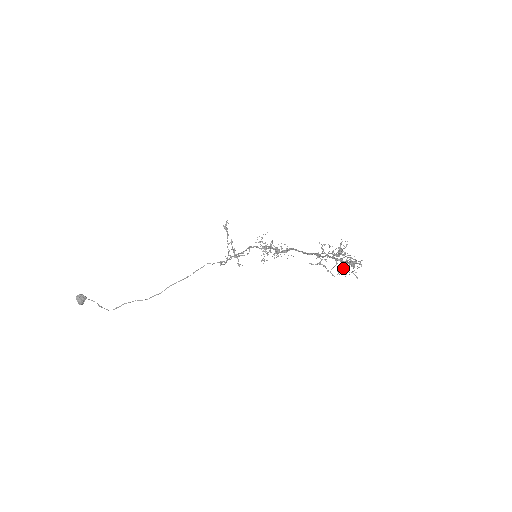
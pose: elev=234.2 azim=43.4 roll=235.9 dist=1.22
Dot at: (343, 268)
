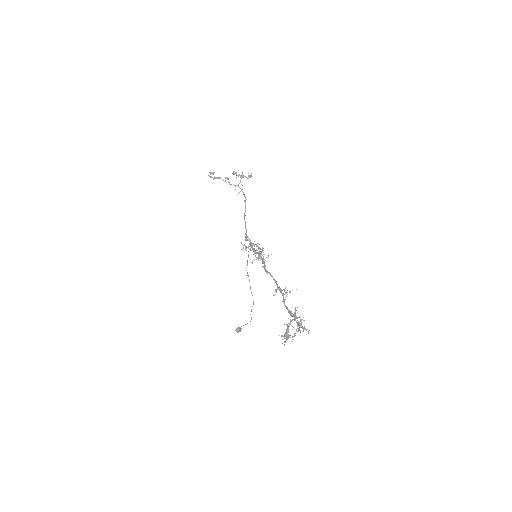
Dot at: occluded
